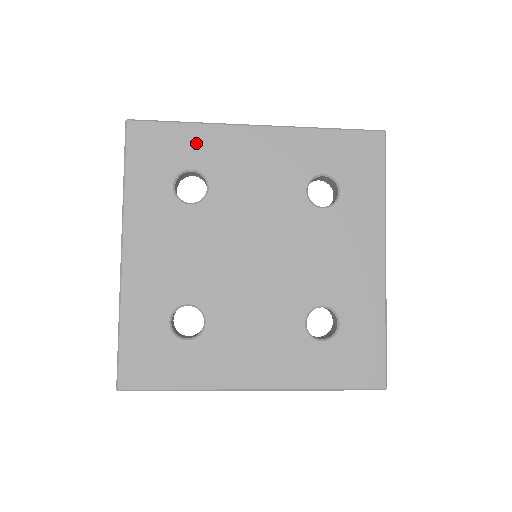
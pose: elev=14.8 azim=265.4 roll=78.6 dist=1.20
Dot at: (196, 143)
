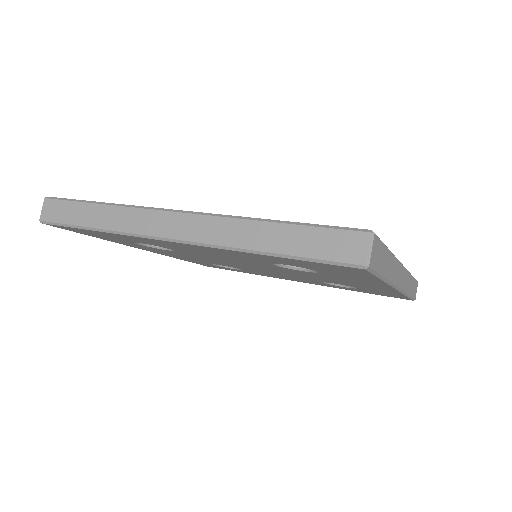
Dot at: (122, 237)
